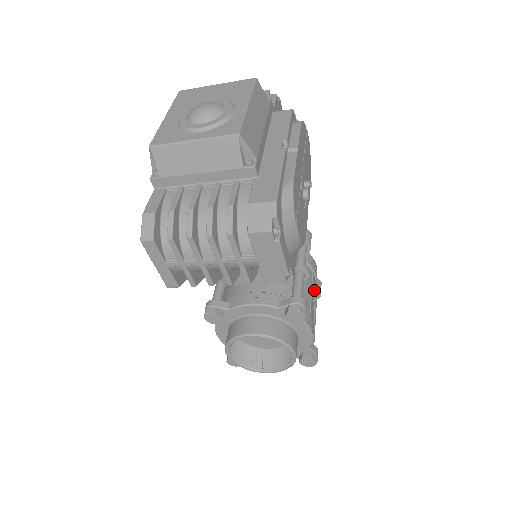
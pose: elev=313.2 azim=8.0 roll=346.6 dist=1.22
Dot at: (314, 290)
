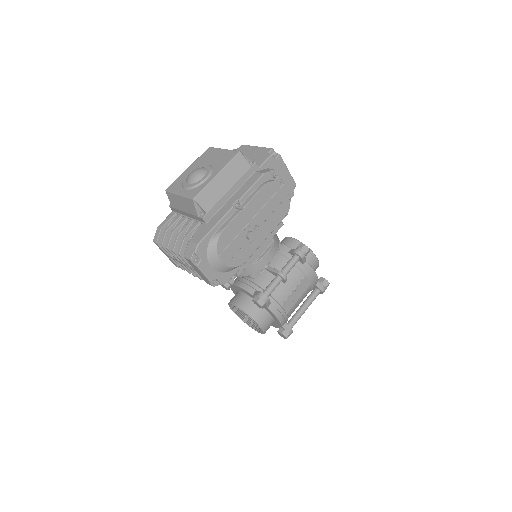
Dot at: (303, 289)
